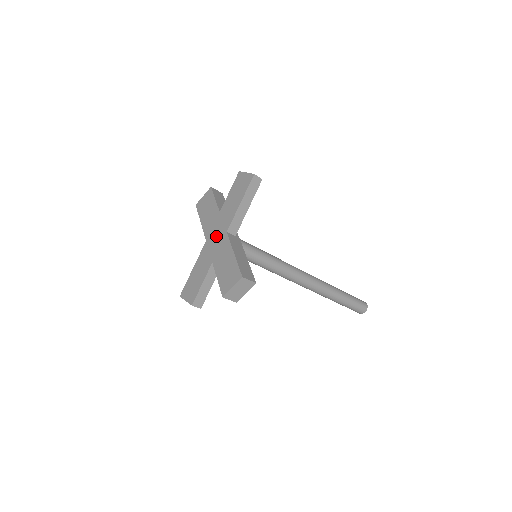
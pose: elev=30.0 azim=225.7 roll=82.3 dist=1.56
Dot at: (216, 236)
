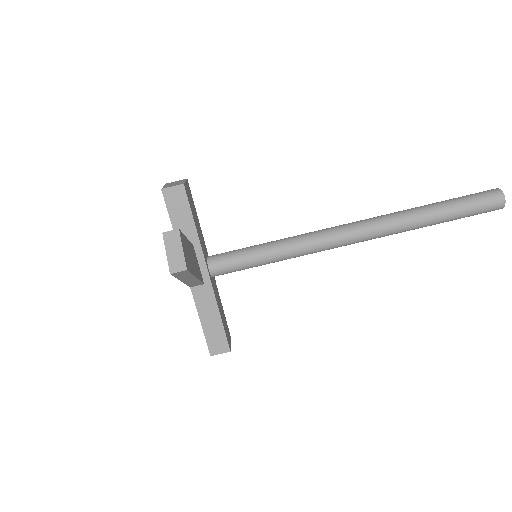
Dot at: occluded
